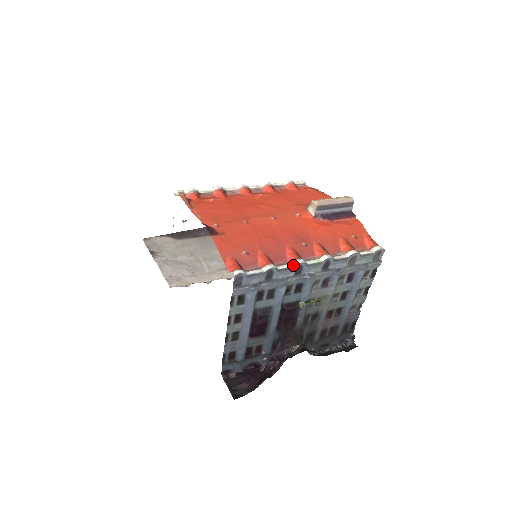
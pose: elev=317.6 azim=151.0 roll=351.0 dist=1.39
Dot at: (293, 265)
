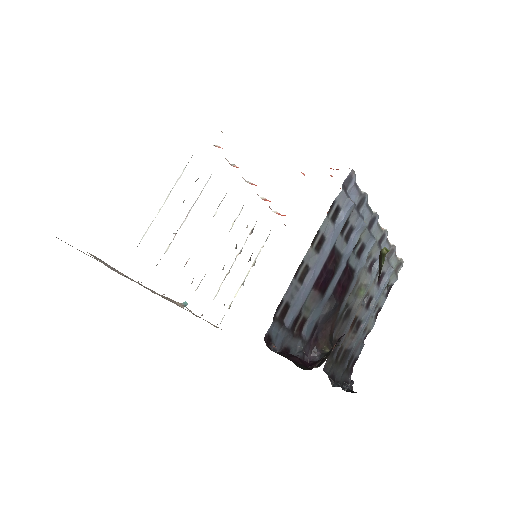
Dot at: (371, 212)
